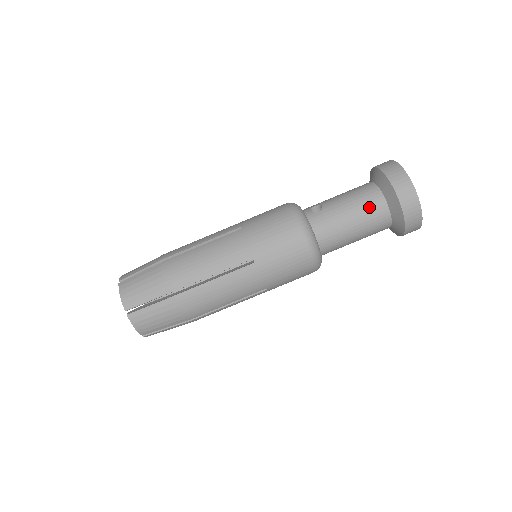
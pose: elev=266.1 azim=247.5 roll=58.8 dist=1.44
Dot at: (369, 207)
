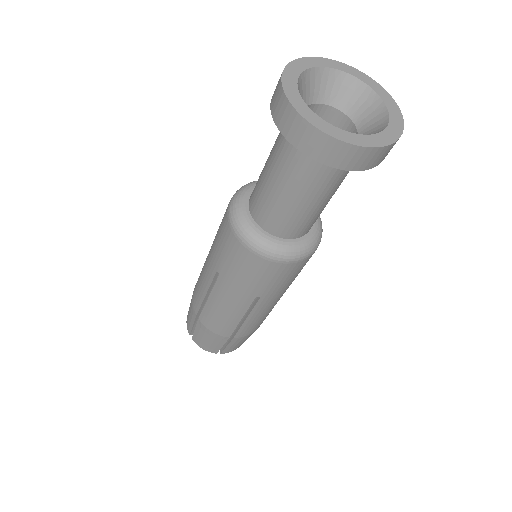
Dot at: (280, 157)
